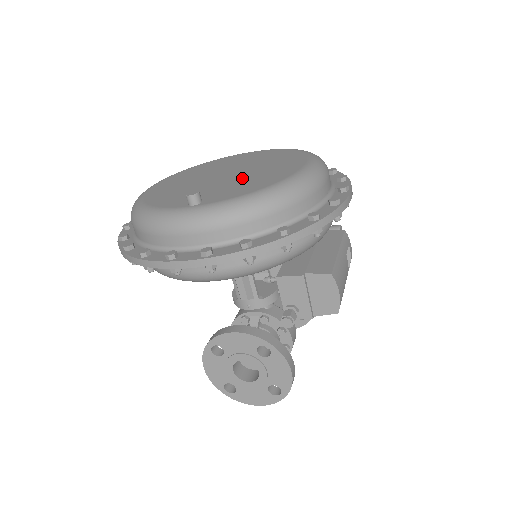
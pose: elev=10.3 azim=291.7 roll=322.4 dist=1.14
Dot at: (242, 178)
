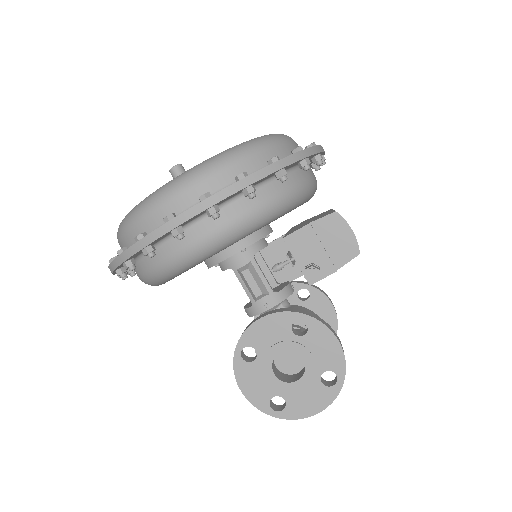
Dot at: occluded
